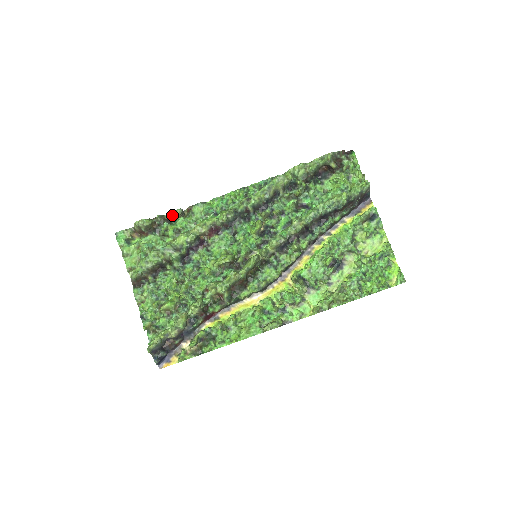
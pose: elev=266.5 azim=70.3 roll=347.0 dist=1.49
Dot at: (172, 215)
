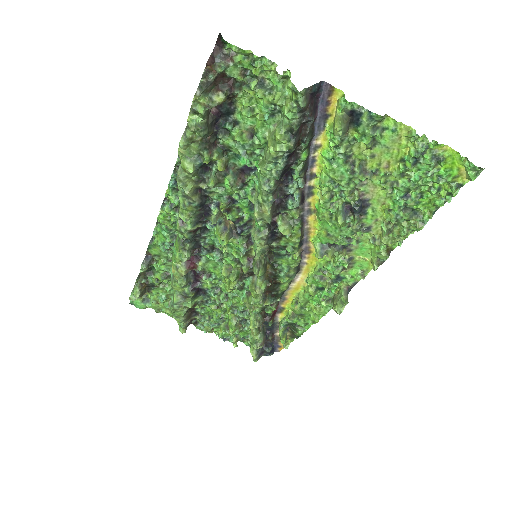
Dot at: occluded
